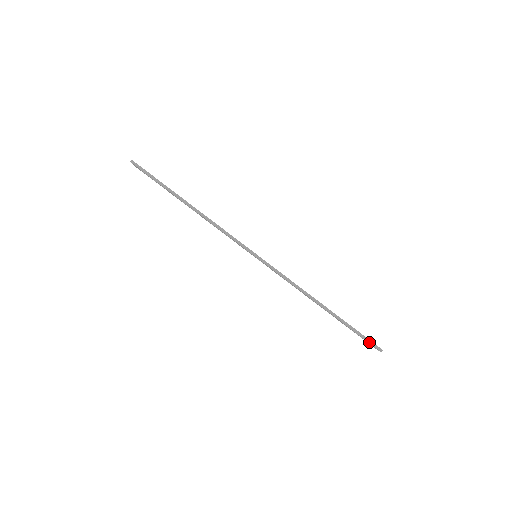
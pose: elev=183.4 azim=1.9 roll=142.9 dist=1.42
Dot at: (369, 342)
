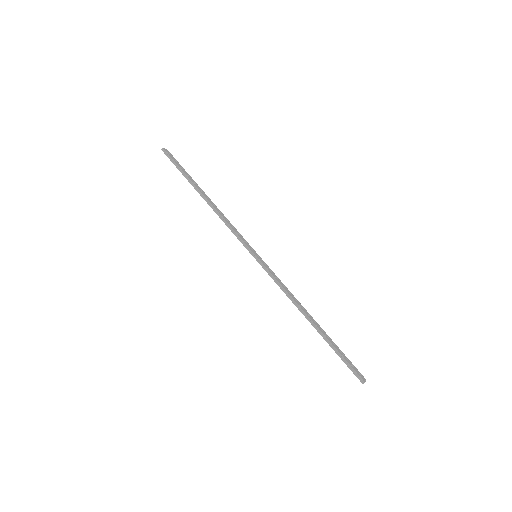
Dot at: (351, 370)
